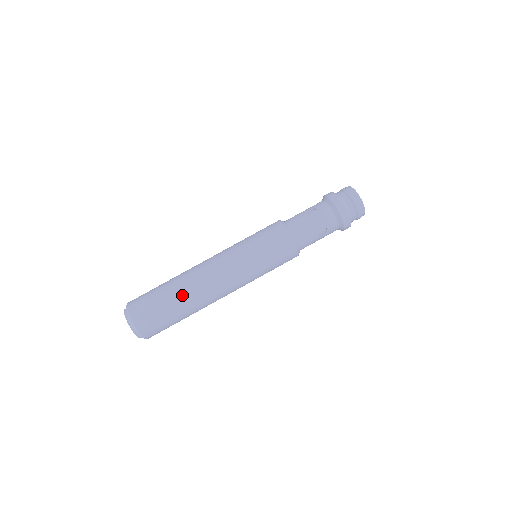
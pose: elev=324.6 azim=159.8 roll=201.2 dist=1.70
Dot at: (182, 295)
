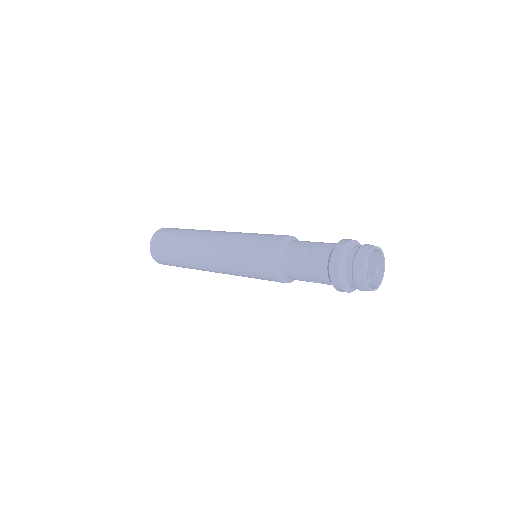
Dot at: (189, 233)
